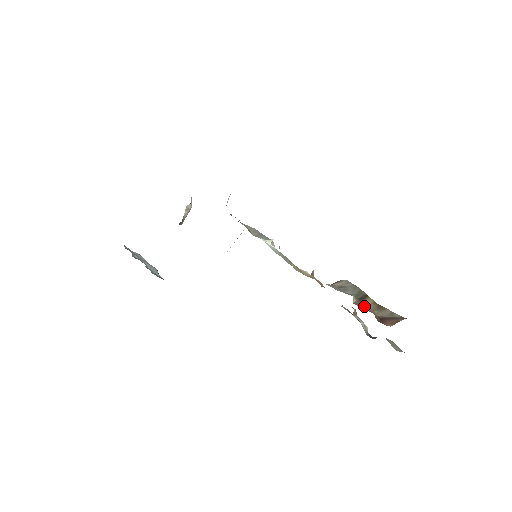
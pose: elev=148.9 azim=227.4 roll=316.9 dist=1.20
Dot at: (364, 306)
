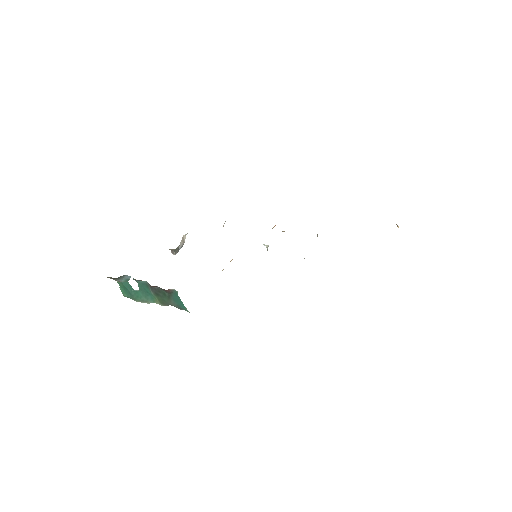
Dot at: occluded
